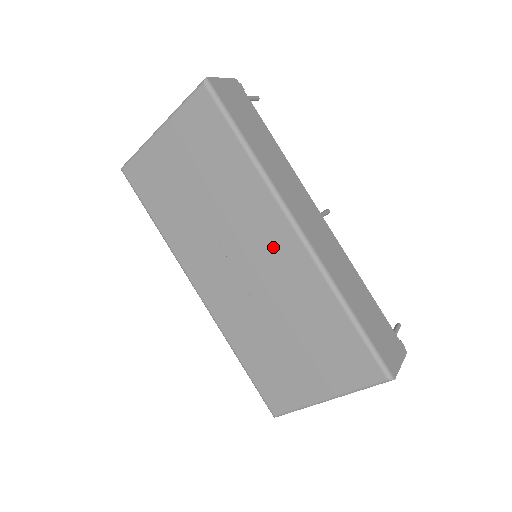
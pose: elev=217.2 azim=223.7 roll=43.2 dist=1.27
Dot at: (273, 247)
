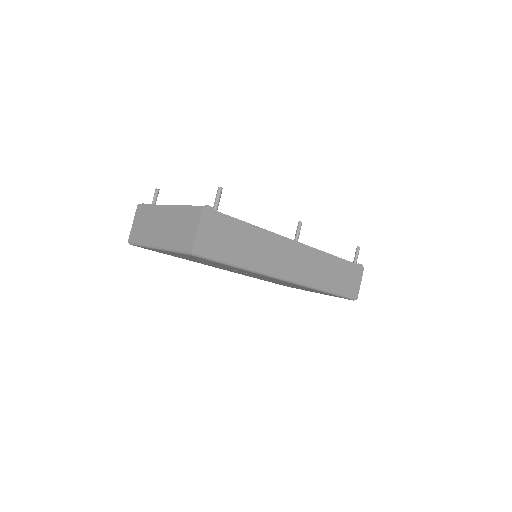
Dot at: (273, 279)
